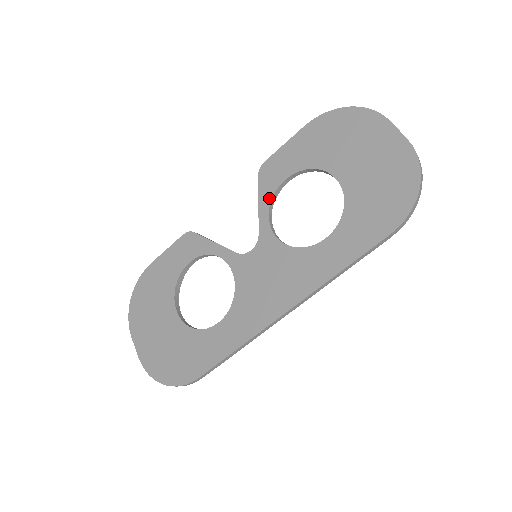
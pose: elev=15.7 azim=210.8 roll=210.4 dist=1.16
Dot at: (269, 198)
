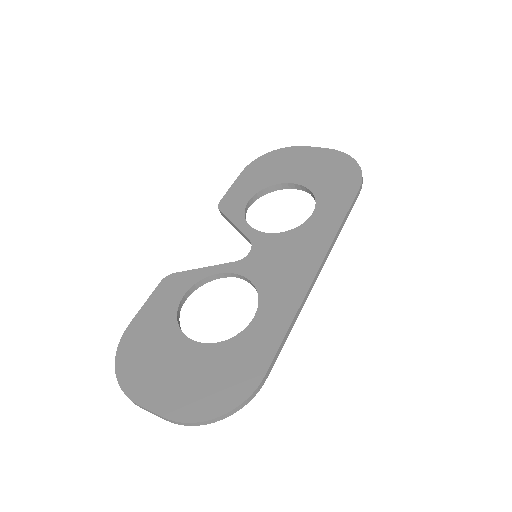
Dot at: (242, 216)
